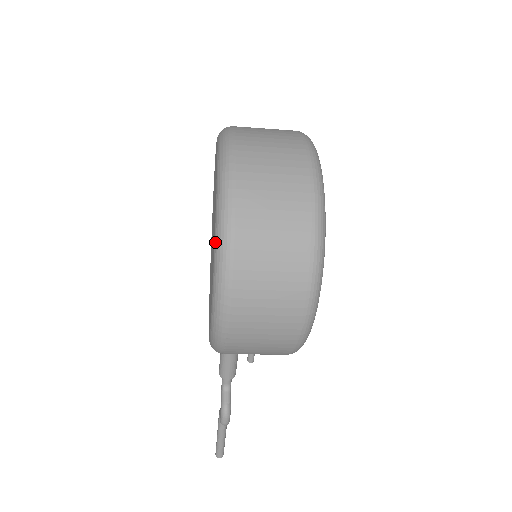
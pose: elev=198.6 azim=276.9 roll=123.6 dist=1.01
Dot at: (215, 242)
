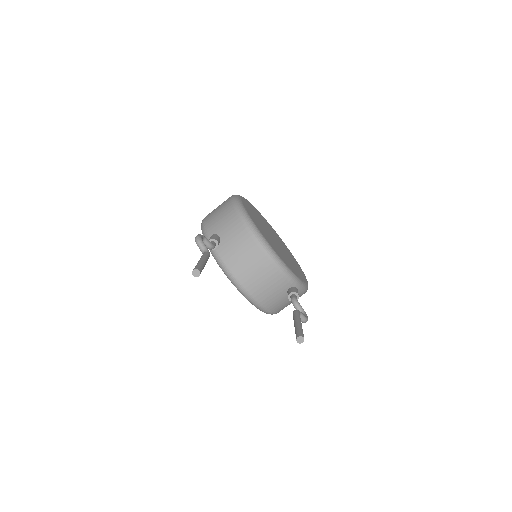
Dot at: occluded
